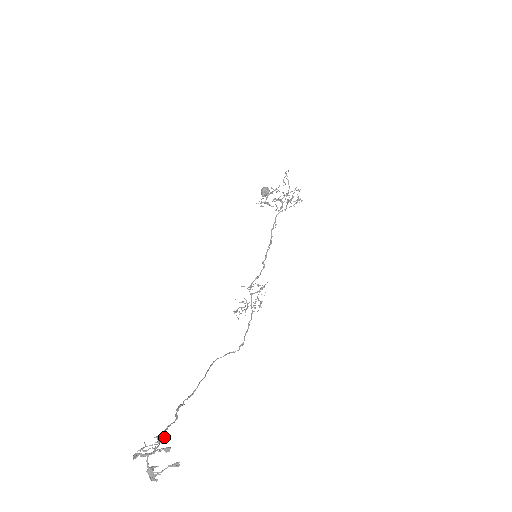
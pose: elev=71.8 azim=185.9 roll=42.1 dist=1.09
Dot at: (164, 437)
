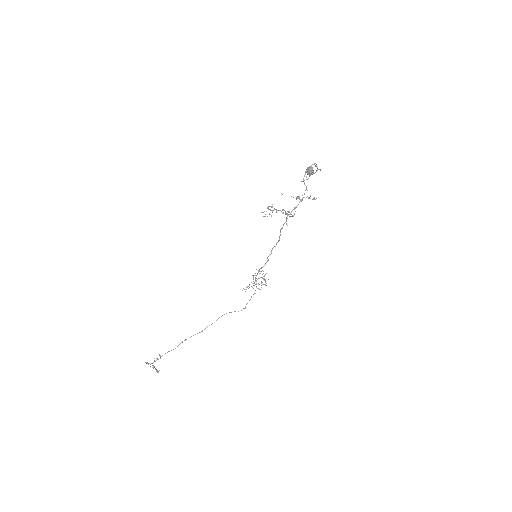
Dot at: occluded
